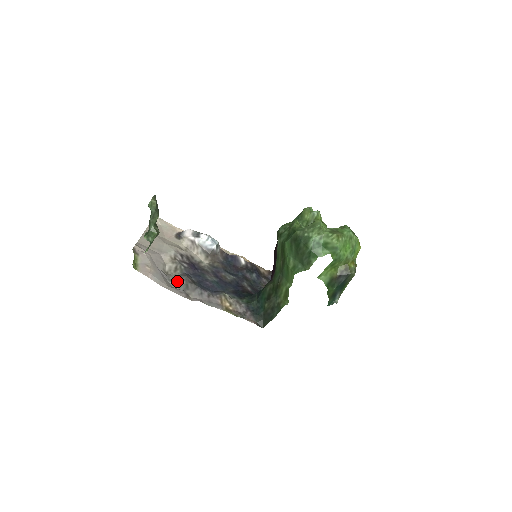
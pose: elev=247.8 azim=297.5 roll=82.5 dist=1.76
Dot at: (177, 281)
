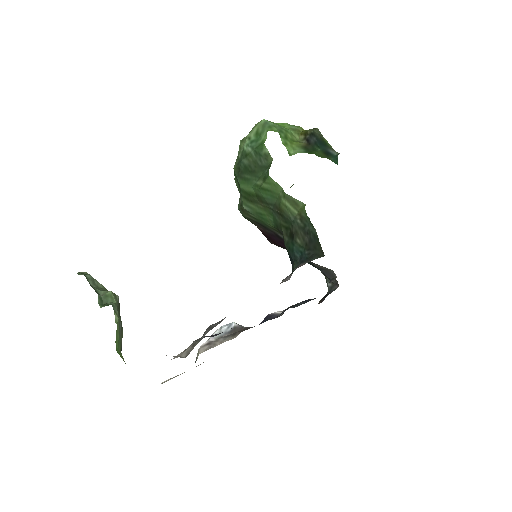
Dot at: occluded
